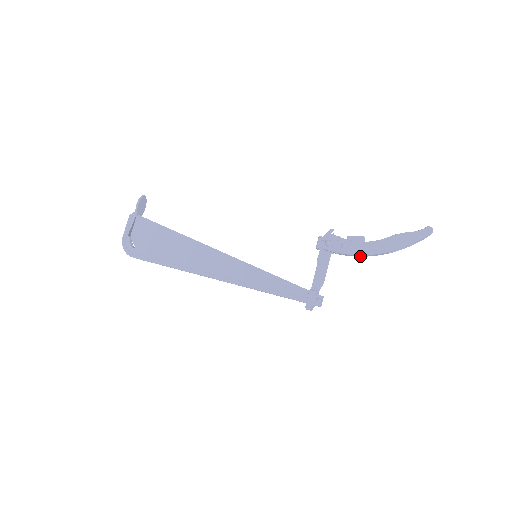
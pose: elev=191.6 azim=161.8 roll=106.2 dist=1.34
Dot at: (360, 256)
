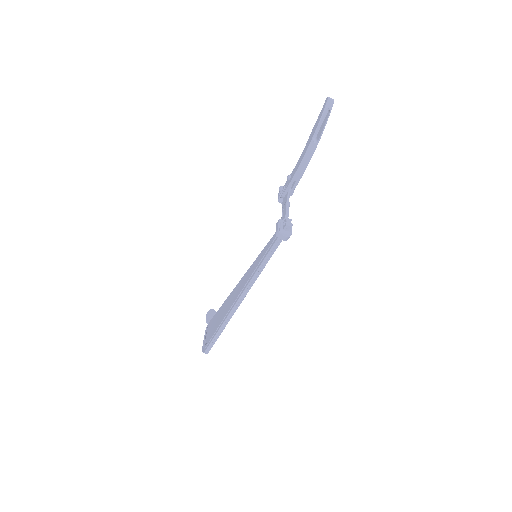
Dot at: (304, 170)
